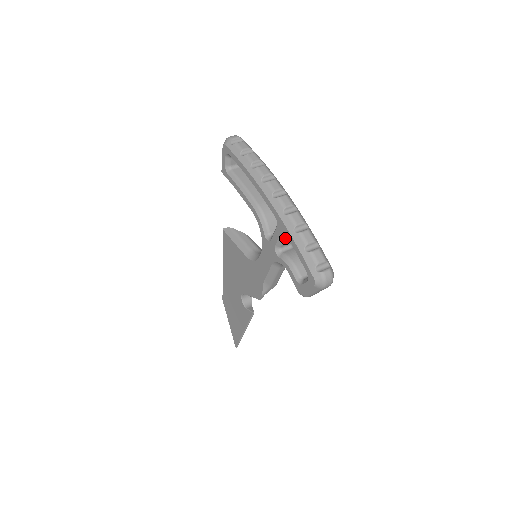
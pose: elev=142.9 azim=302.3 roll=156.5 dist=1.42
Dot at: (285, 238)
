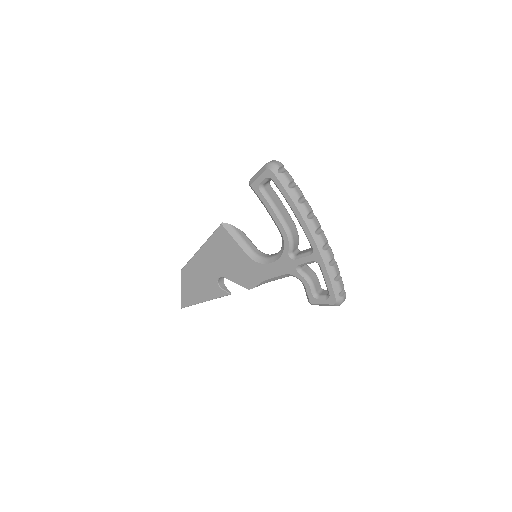
Dot at: occluded
